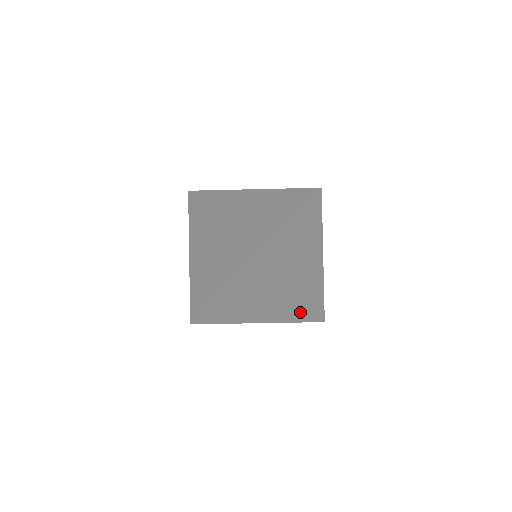
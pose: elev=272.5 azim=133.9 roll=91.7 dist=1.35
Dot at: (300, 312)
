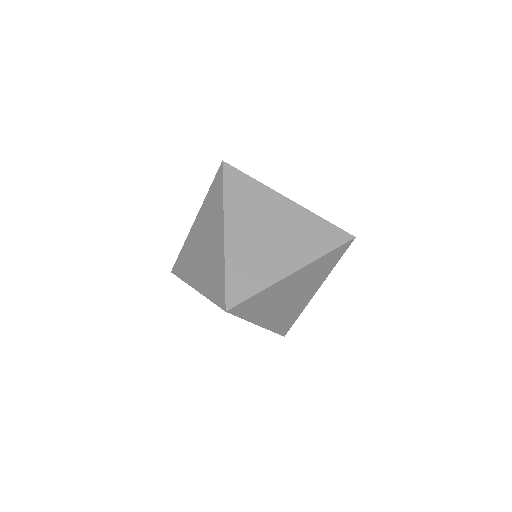
Dot at: occluded
